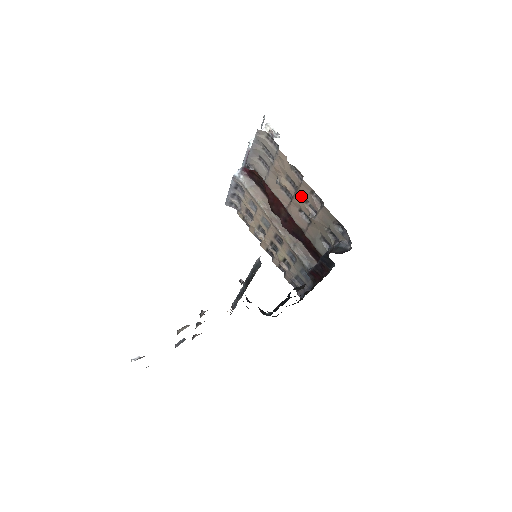
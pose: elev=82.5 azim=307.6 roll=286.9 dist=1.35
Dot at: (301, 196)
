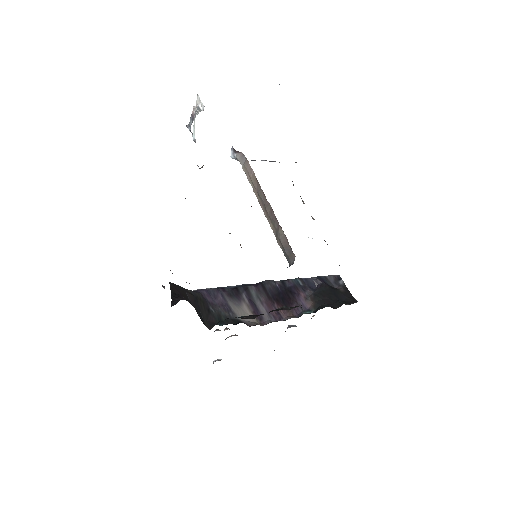
Dot at: occluded
